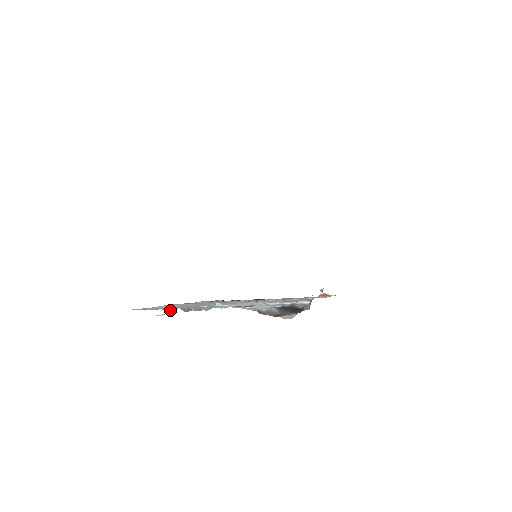
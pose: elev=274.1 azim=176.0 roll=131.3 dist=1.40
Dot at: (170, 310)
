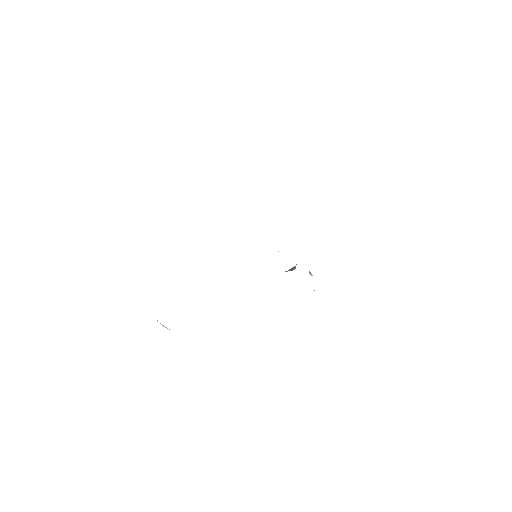
Dot at: occluded
